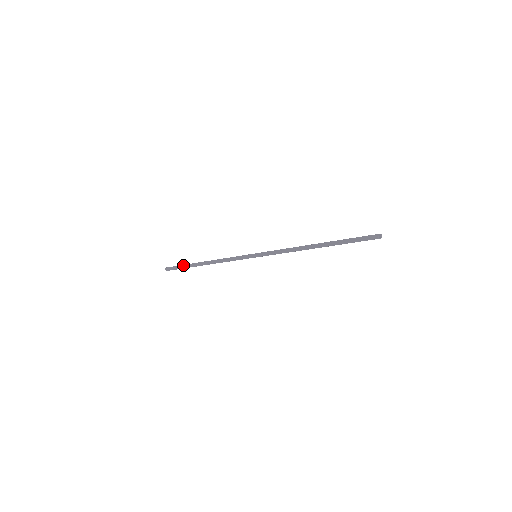
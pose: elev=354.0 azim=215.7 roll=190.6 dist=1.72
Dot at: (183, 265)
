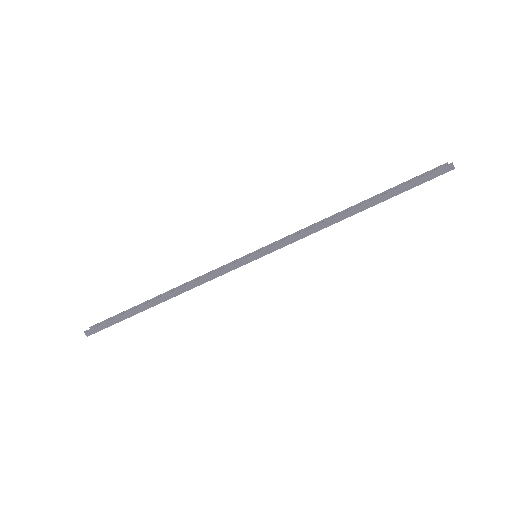
Dot at: (121, 315)
